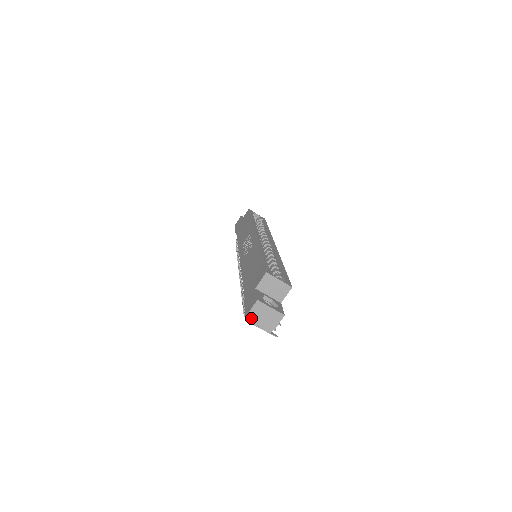
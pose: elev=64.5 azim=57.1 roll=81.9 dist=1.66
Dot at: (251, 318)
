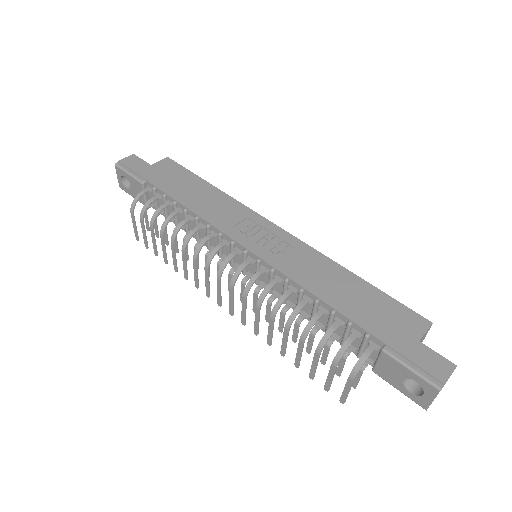
Dot at: (441, 389)
